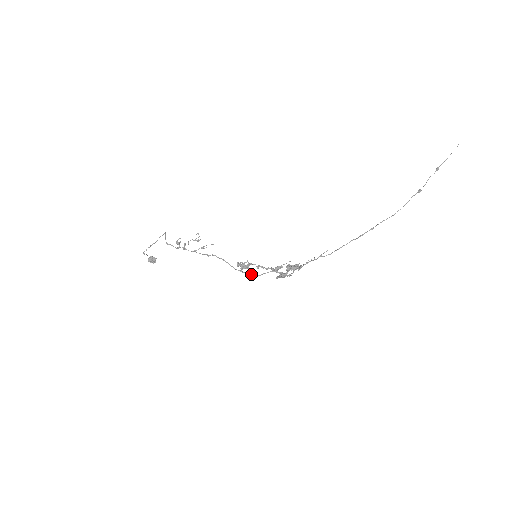
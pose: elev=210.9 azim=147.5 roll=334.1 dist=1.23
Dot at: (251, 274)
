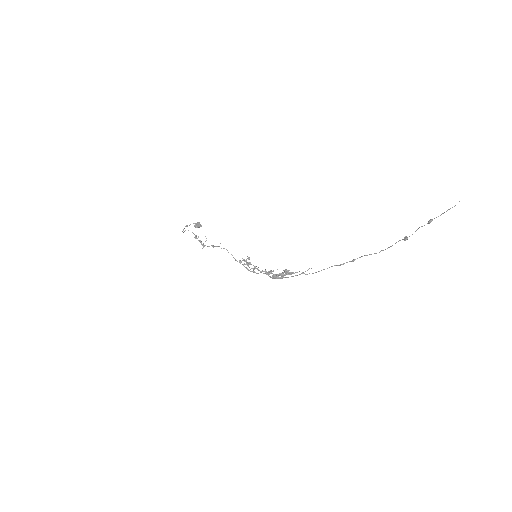
Dot at: (251, 271)
